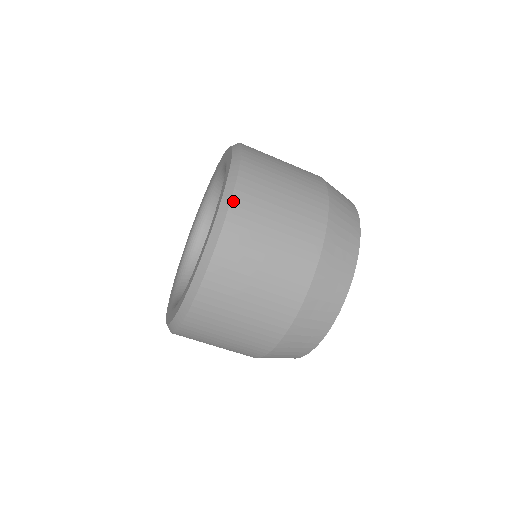
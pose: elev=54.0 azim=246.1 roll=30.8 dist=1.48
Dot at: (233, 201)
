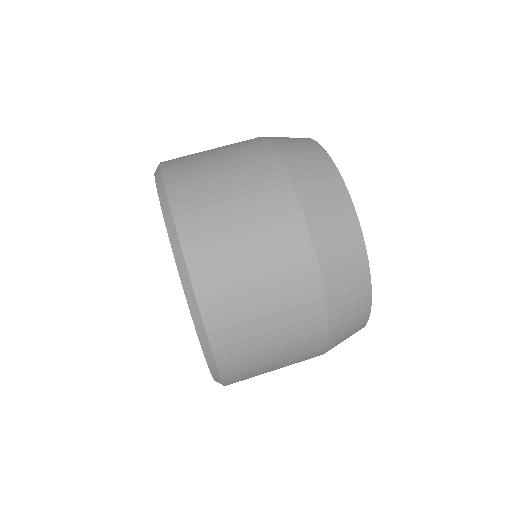
Dot at: occluded
